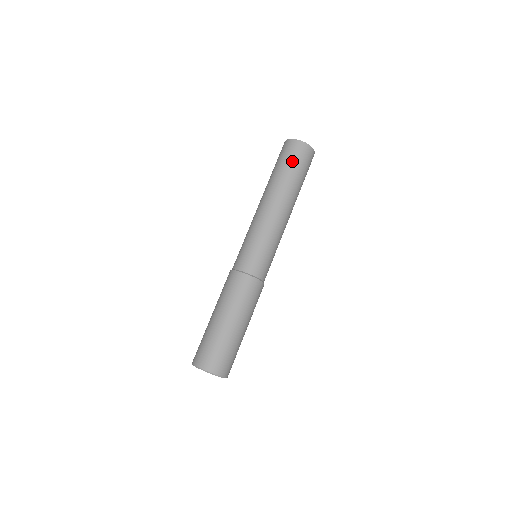
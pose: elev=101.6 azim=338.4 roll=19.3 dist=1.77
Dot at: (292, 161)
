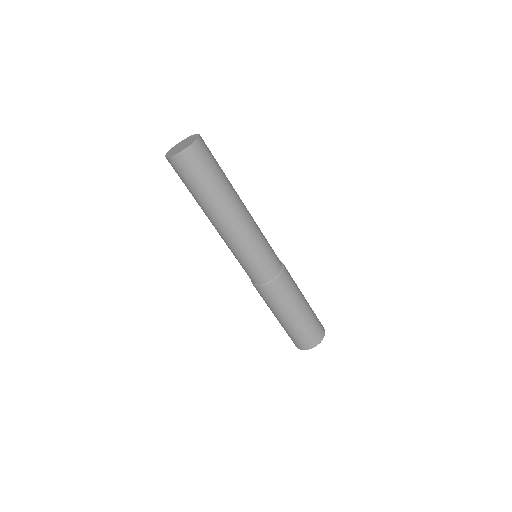
Dot at: (189, 180)
